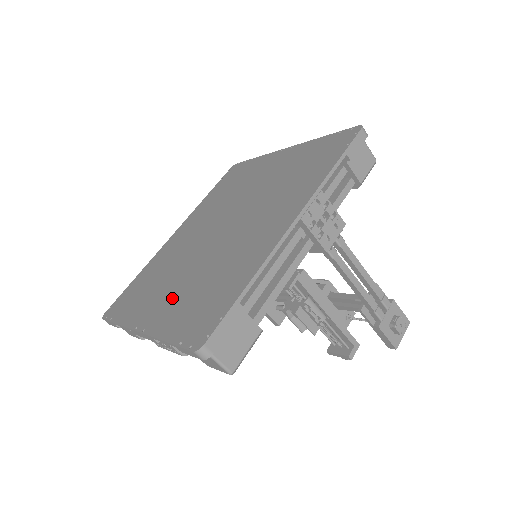
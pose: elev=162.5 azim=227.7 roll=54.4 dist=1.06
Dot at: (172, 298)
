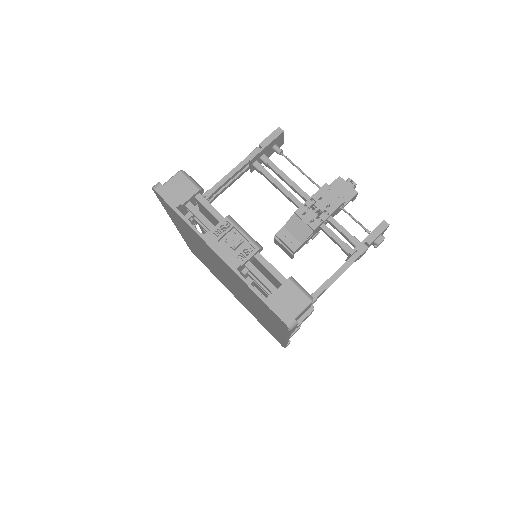
Dot at: (240, 300)
